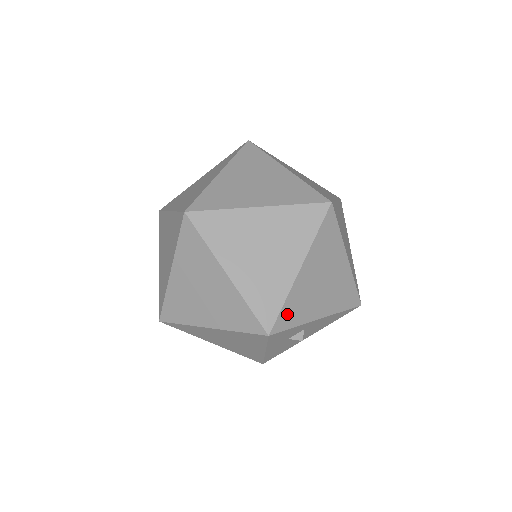
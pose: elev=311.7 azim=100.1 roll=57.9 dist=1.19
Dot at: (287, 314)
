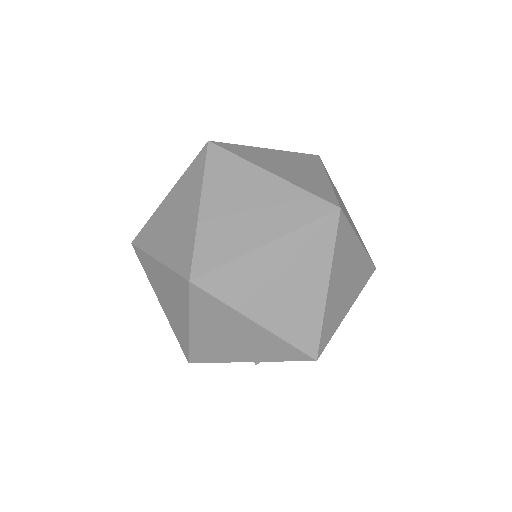
Dot at: (199, 354)
